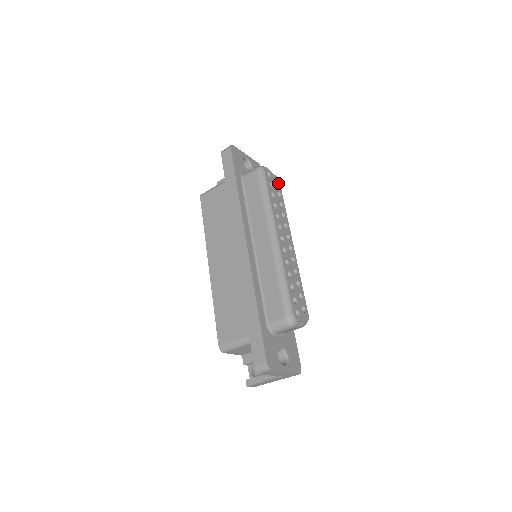
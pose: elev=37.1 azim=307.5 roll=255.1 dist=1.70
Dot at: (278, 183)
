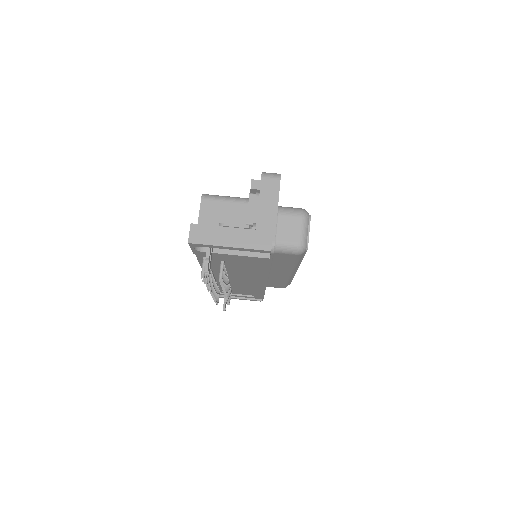
Dot at: occluded
